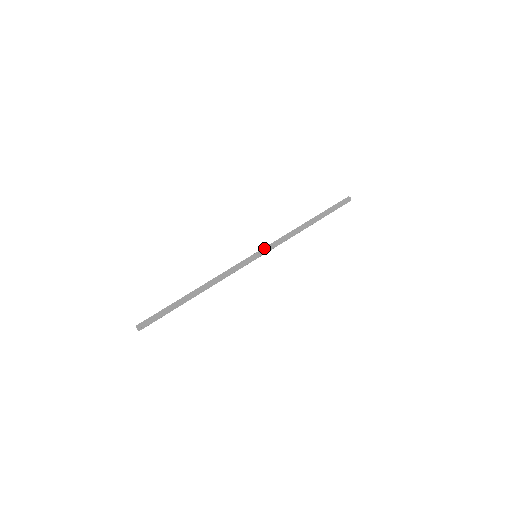
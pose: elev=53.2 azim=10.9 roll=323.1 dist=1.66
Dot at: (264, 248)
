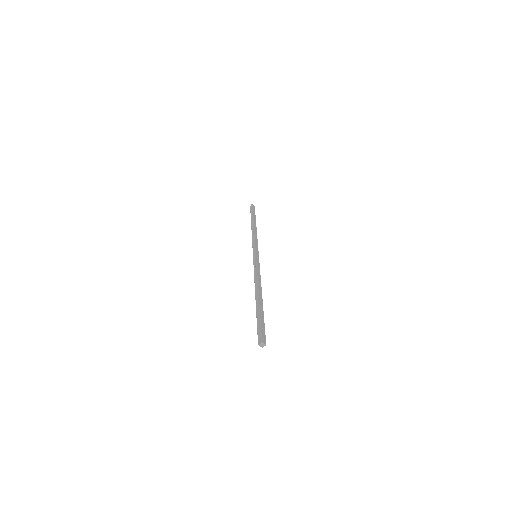
Dot at: (253, 250)
